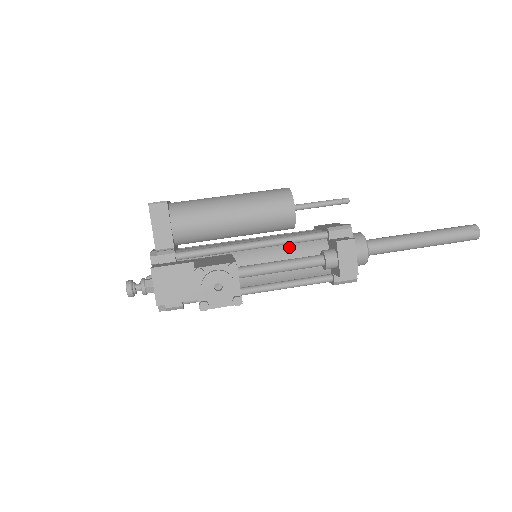
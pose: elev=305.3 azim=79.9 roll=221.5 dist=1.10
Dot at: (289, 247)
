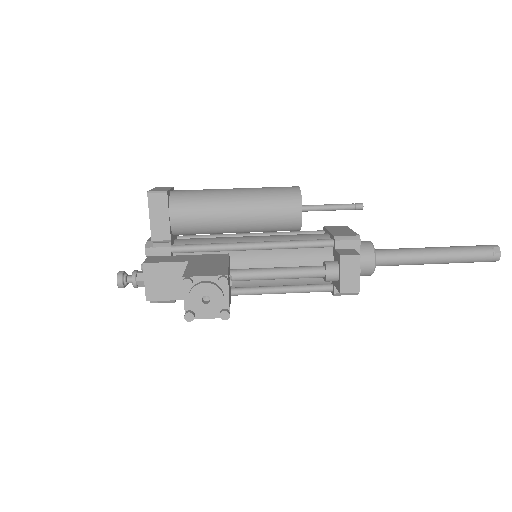
Dot at: (291, 252)
